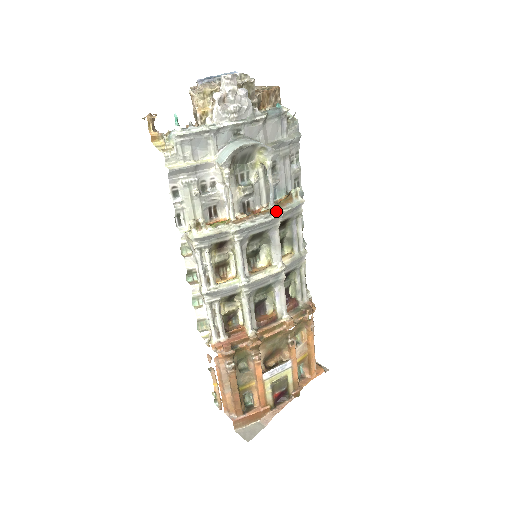
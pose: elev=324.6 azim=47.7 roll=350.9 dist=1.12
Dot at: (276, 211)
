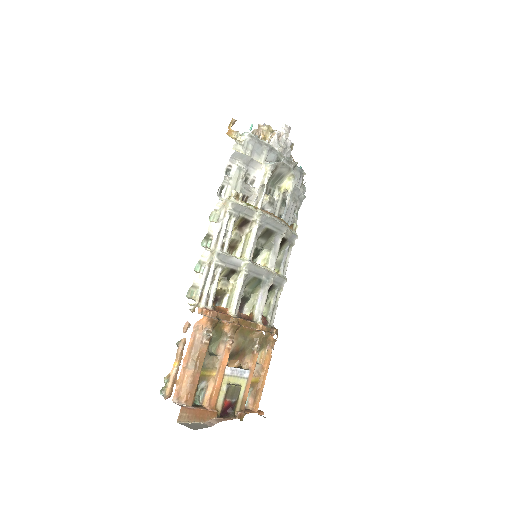
Dot at: (285, 224)
